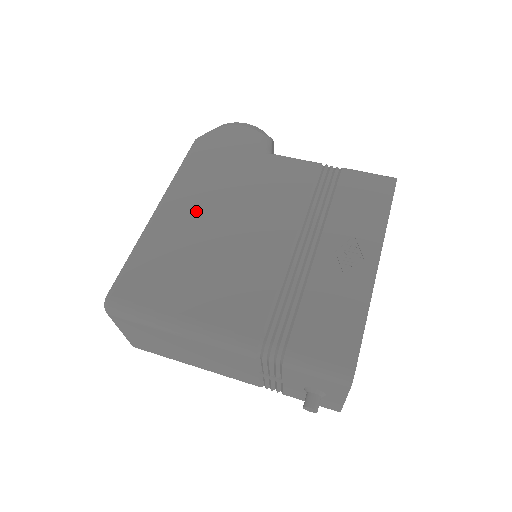
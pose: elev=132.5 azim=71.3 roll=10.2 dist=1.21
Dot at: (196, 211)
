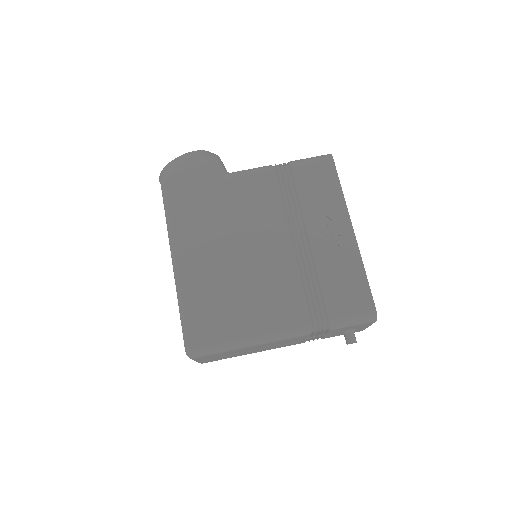
Dot at: (206, 251)
